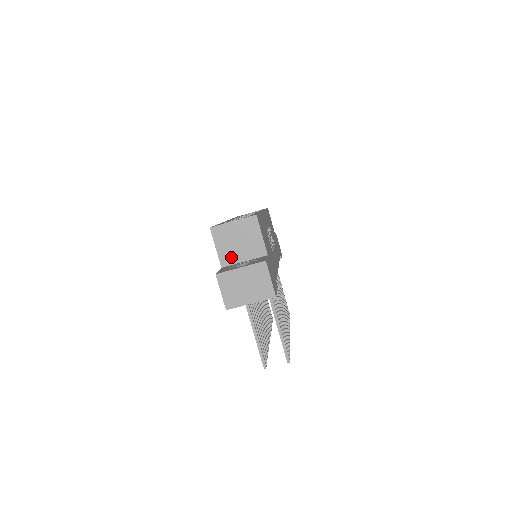
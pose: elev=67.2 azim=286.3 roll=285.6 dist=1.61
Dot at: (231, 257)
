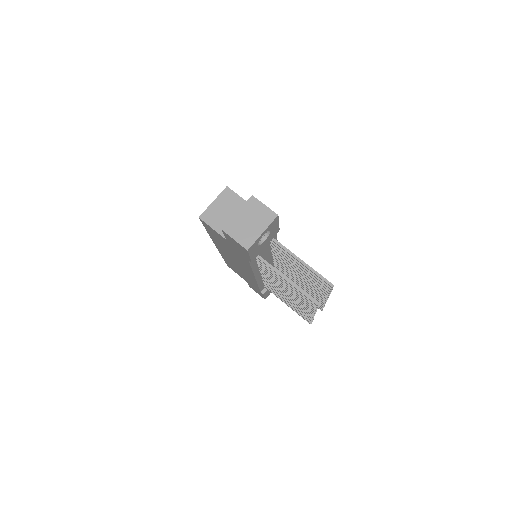
Dot at: occluded
